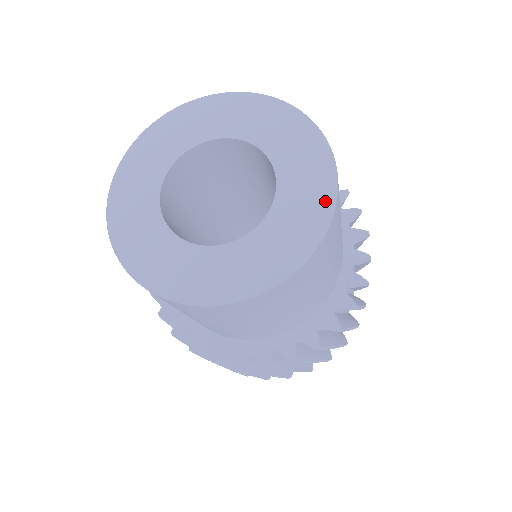
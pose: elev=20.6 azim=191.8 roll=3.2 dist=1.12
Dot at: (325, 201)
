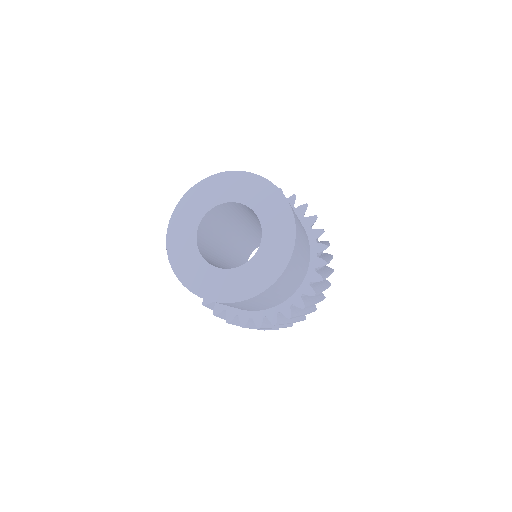
Dot at: (290, 234)
